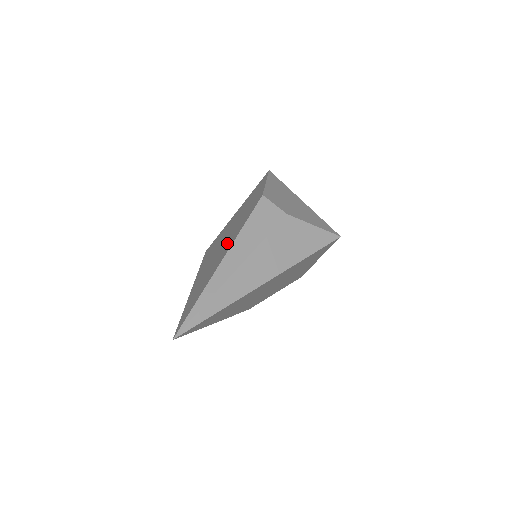
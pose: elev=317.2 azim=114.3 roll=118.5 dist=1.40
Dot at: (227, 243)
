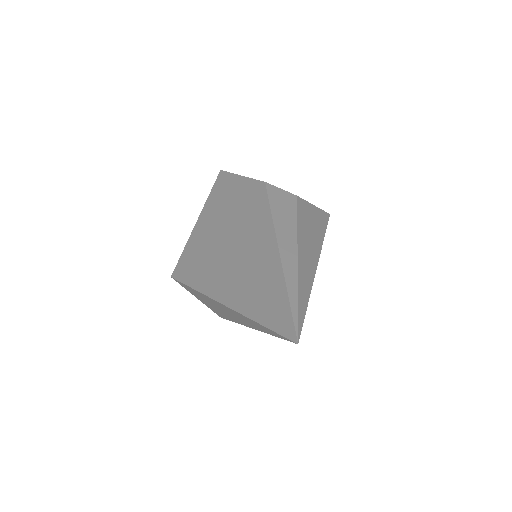
Dot at: (252, 239)
